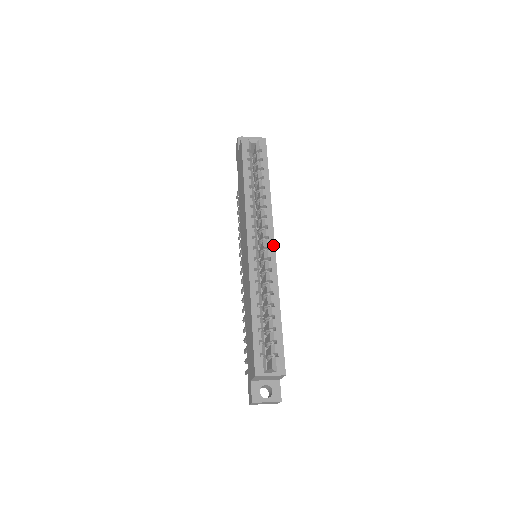
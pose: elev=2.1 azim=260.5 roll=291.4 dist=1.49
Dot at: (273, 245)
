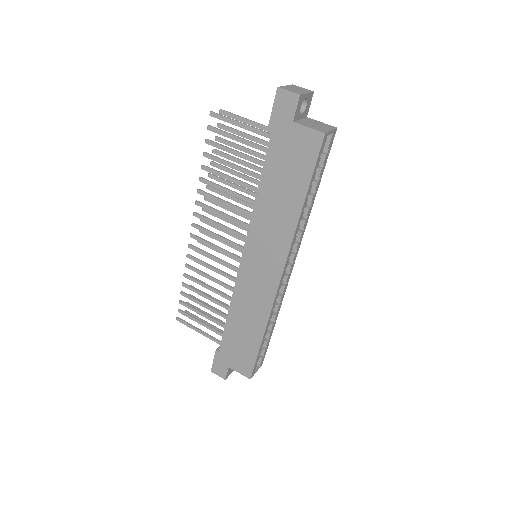
Dot at: occluded
